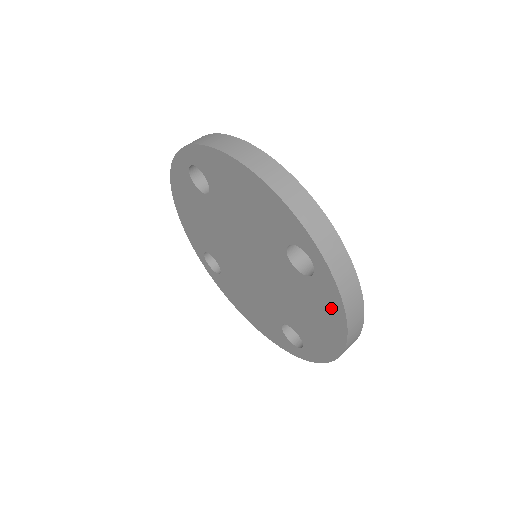
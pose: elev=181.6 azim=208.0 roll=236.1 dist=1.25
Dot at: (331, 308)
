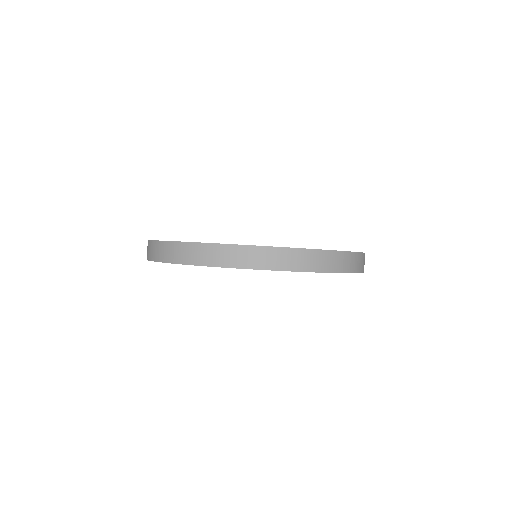
Dot at: occluded
